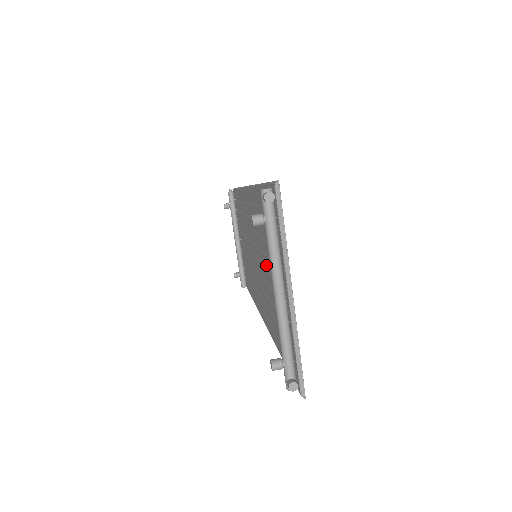
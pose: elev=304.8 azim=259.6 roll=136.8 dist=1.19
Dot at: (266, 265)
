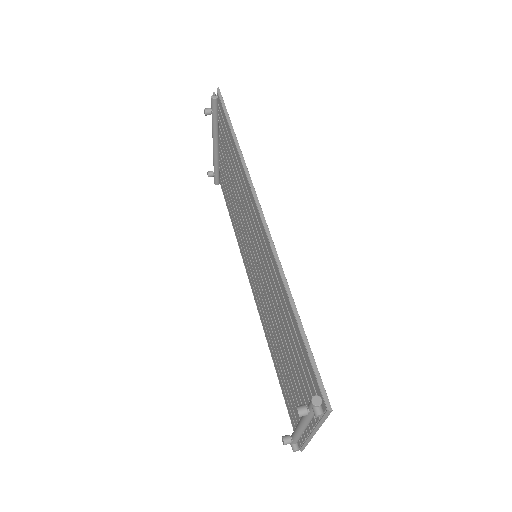
Dot at: (279, 329)
